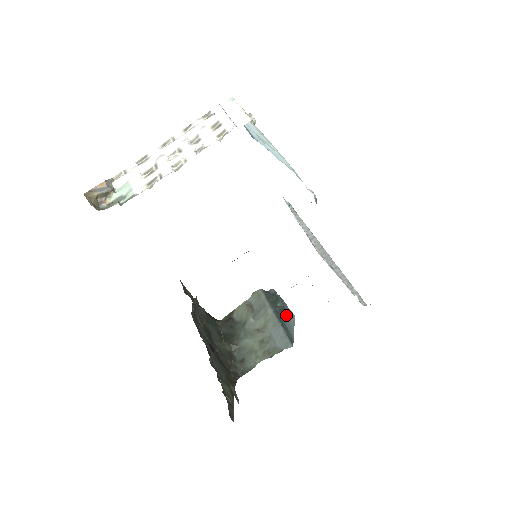
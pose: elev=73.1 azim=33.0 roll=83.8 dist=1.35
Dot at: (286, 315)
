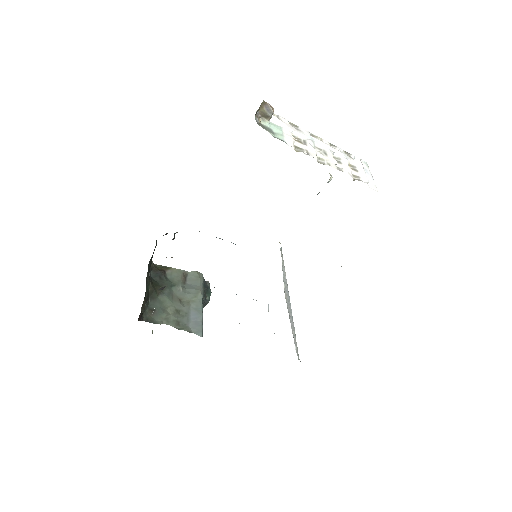
Dot at: occluded
